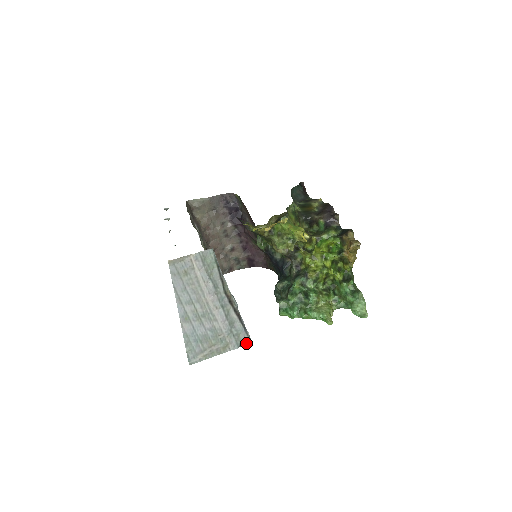
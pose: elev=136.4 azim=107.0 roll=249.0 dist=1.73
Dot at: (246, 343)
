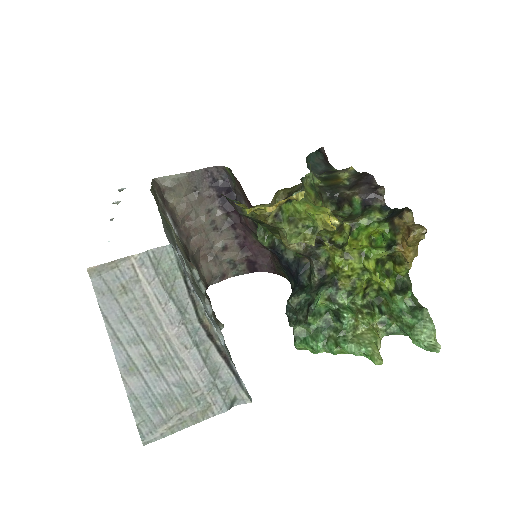
Dot at: (241, 401)
